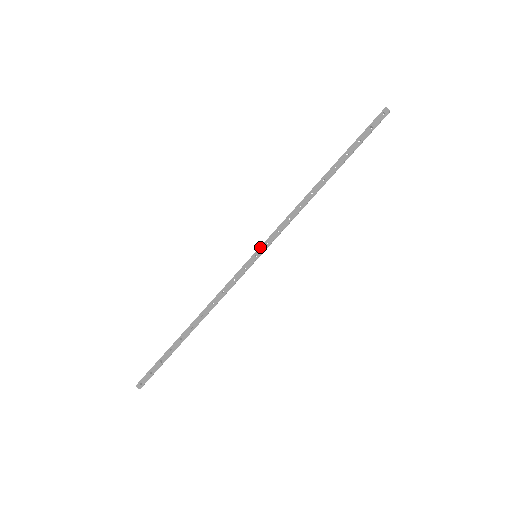
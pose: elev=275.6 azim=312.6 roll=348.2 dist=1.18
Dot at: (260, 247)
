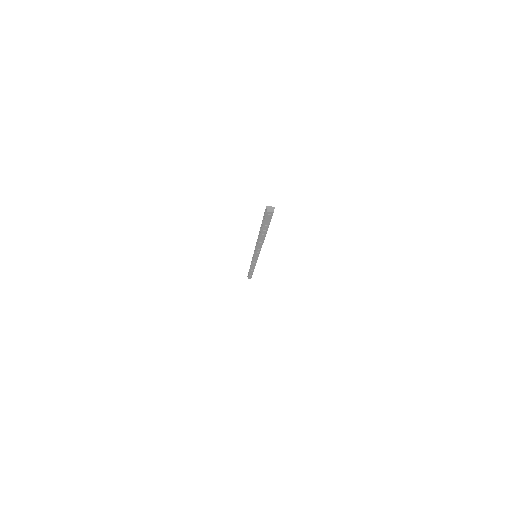
Dot at: (254, 256)
